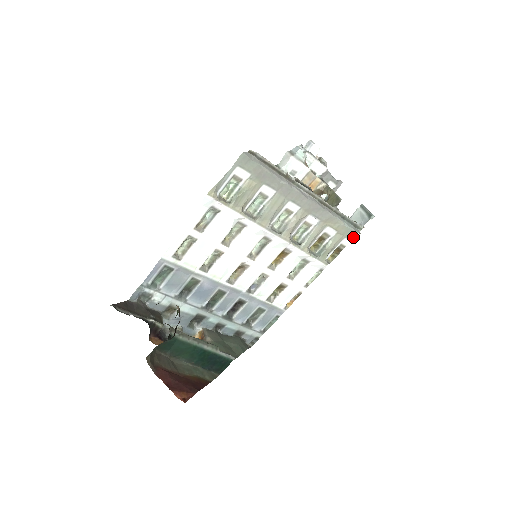
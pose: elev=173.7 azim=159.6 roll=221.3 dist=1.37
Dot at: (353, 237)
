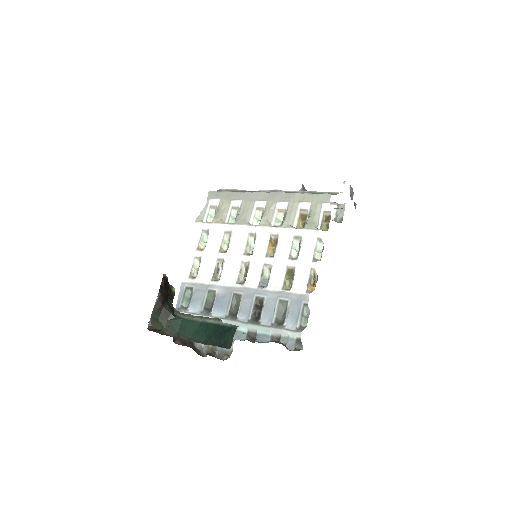
Dot at: (329, 200)
